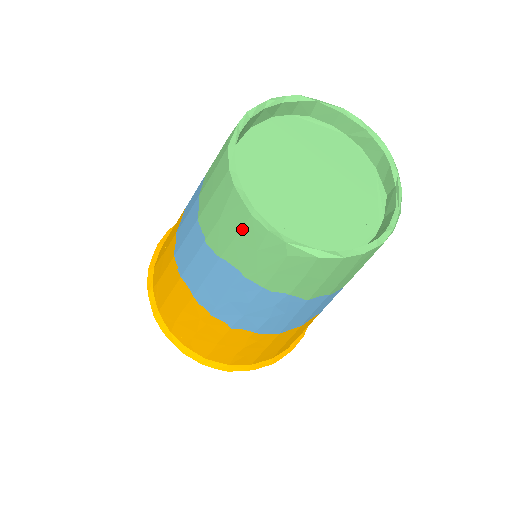
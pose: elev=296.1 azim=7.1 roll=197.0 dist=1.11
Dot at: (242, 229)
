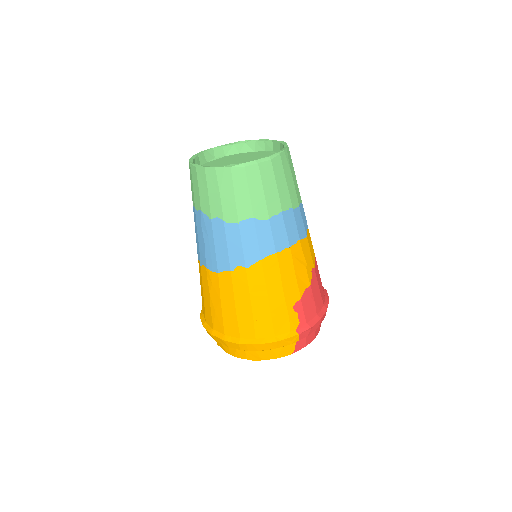
Dot at: occluded
